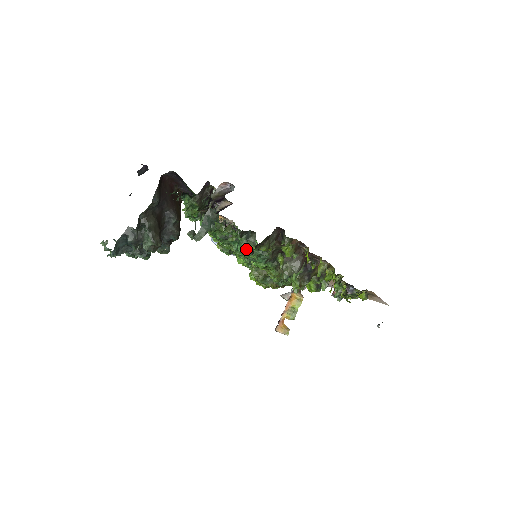
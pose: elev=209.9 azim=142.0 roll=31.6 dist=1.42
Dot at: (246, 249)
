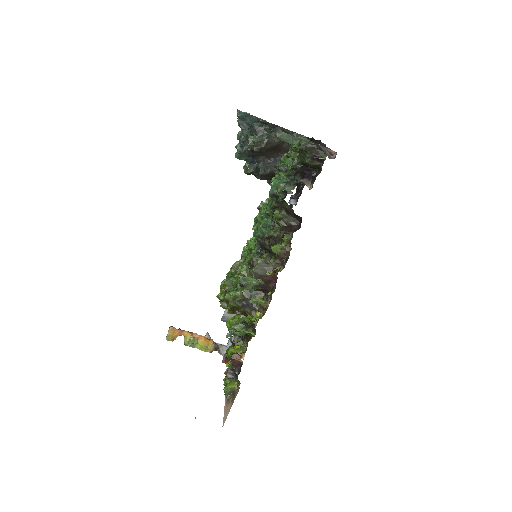
Dot at: (276, 186)
